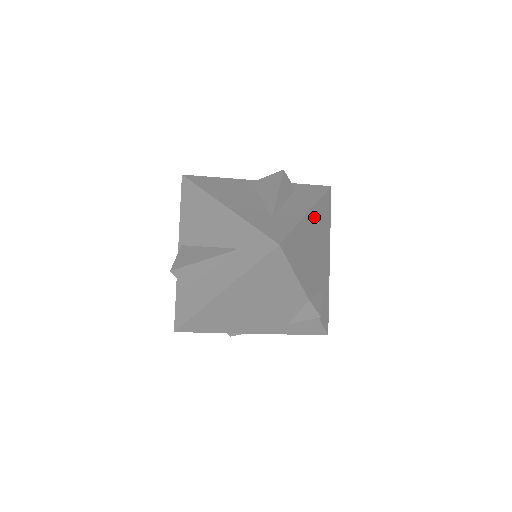
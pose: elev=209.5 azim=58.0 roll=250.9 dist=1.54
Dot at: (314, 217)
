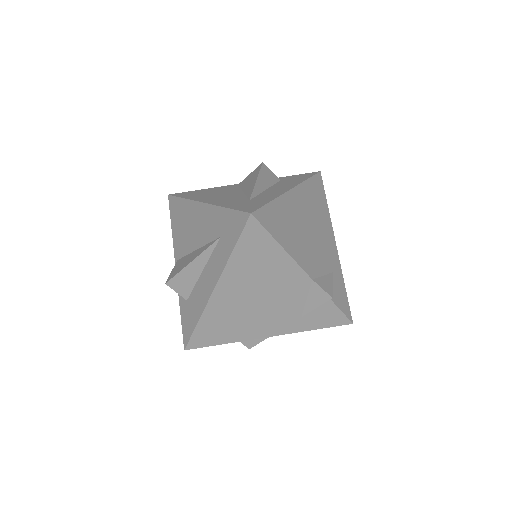
Dot at: (300, 196)
